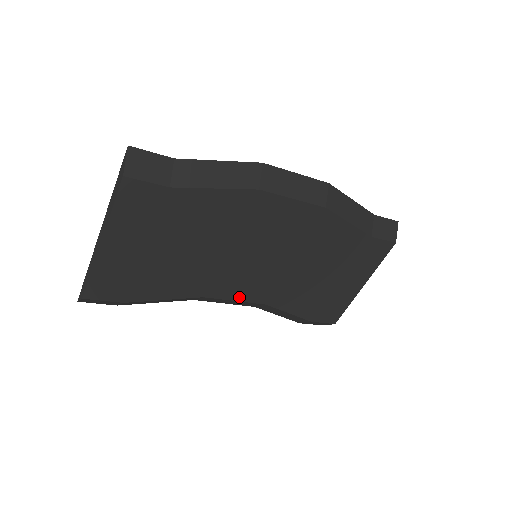
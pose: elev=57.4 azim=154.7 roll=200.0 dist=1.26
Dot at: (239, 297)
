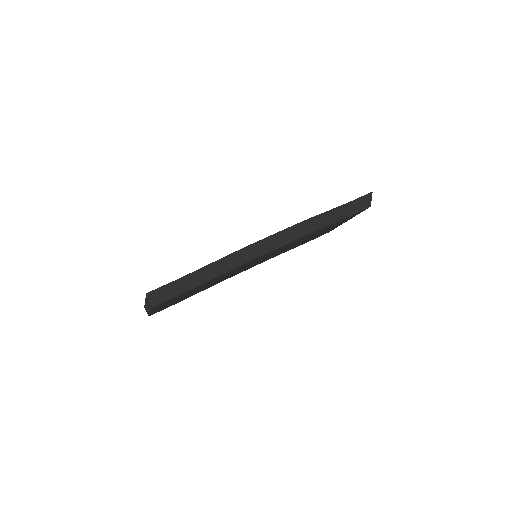
Dot at: occluded
